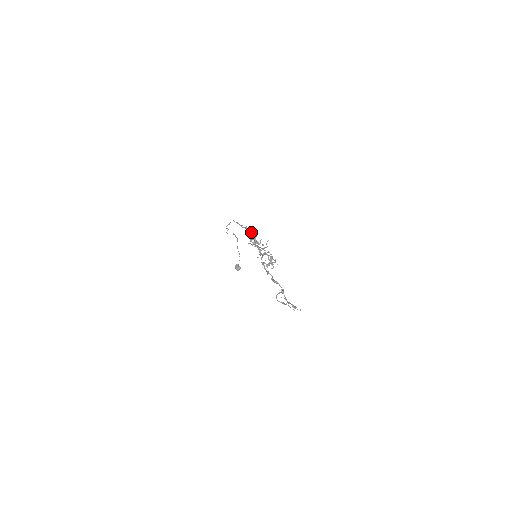
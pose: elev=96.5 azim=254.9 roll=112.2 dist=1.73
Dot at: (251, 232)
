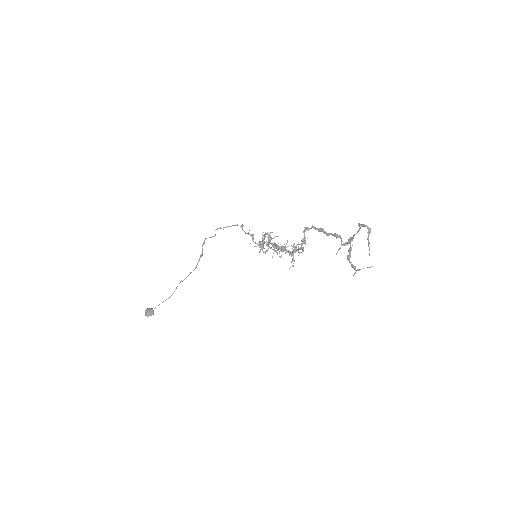
Dot at: occluded
